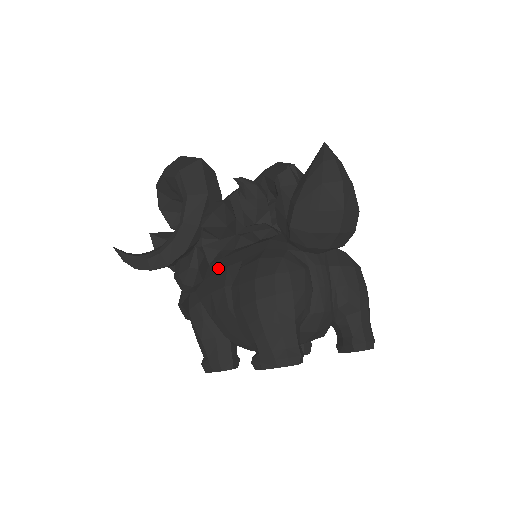
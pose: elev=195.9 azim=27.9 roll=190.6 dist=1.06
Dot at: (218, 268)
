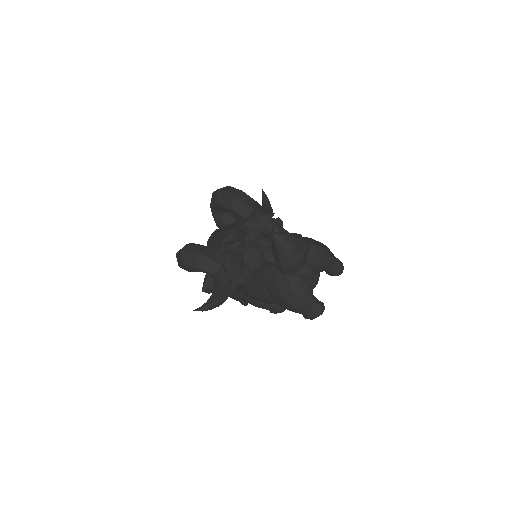
Dot at: (253, 288)
